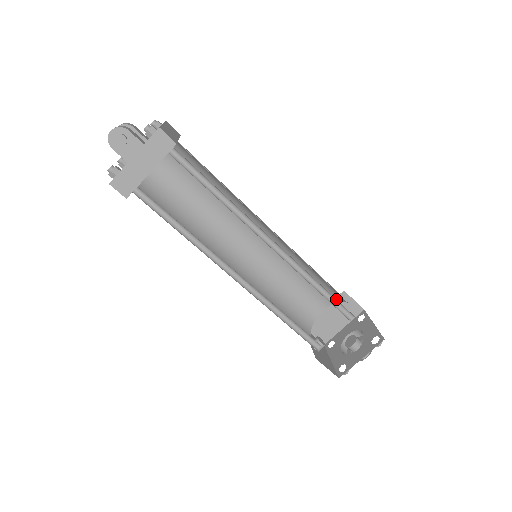
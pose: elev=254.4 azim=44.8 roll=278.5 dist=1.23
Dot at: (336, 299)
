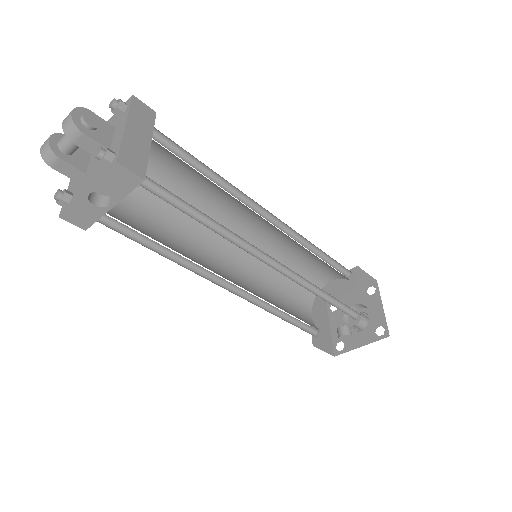
Dot at: (332, 262)
